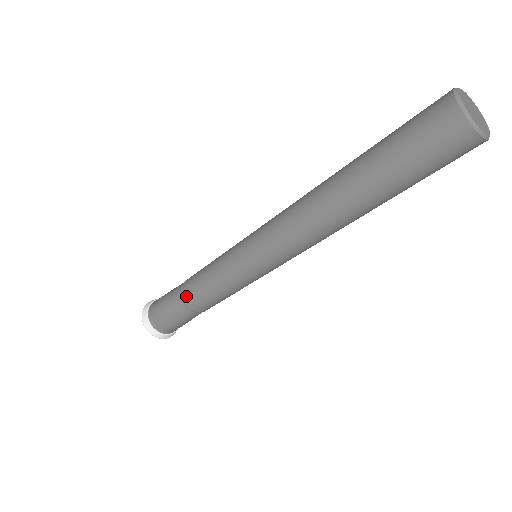
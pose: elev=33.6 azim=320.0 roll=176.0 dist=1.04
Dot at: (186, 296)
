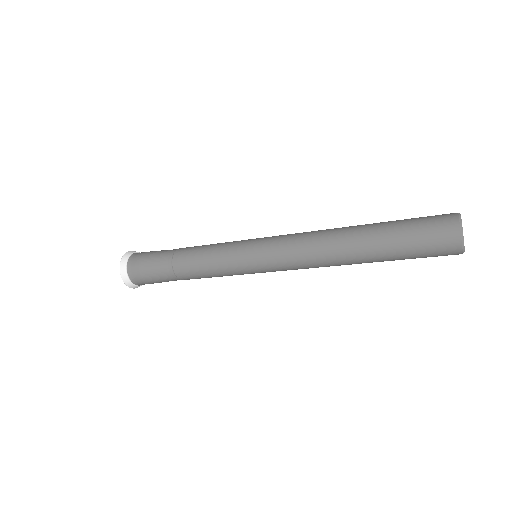
Dot at: (185, 279)
